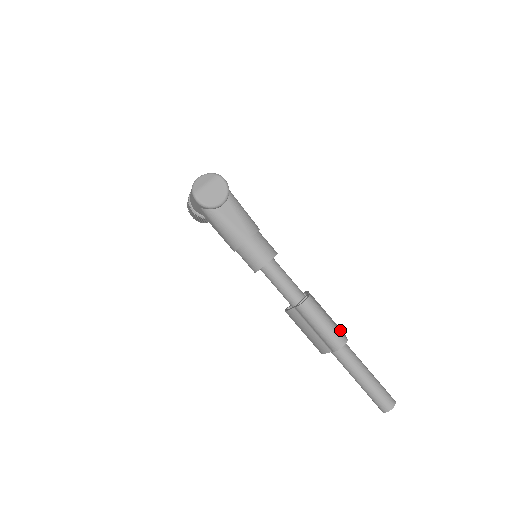
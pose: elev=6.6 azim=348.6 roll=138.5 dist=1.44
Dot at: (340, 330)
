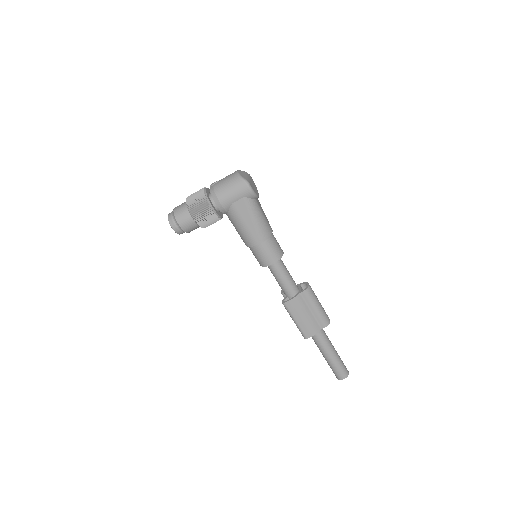
Dot at: occluded
